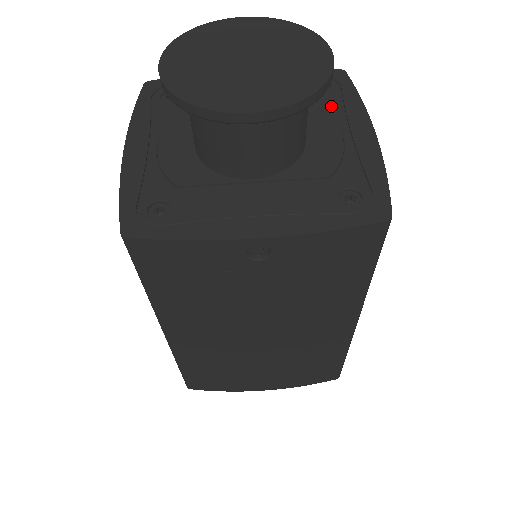
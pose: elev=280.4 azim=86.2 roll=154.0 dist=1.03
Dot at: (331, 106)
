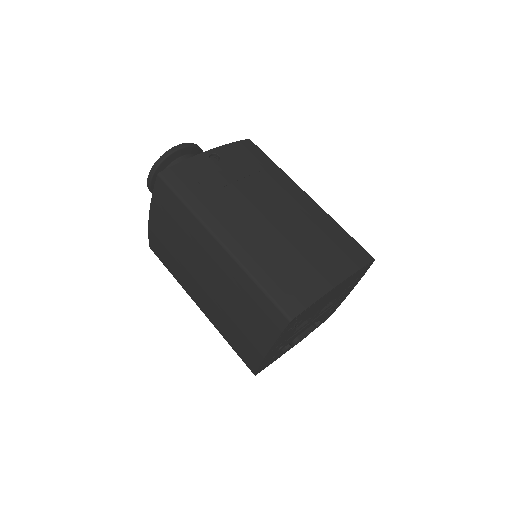
Dot at: occluded
